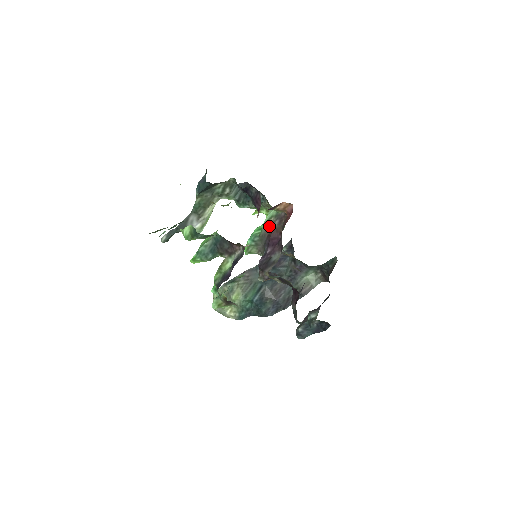
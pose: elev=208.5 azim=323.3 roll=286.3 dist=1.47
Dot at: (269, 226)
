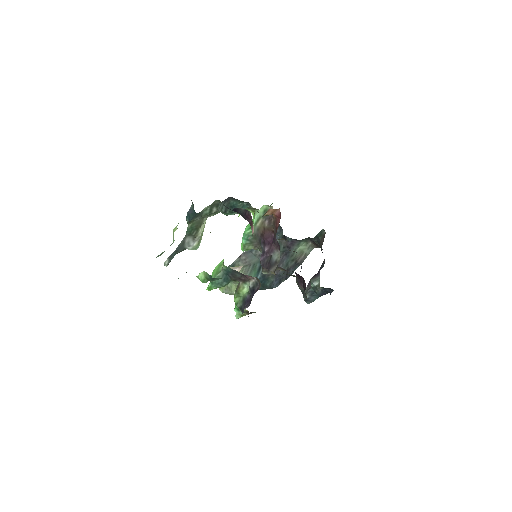
Dot at: (260, 227)
